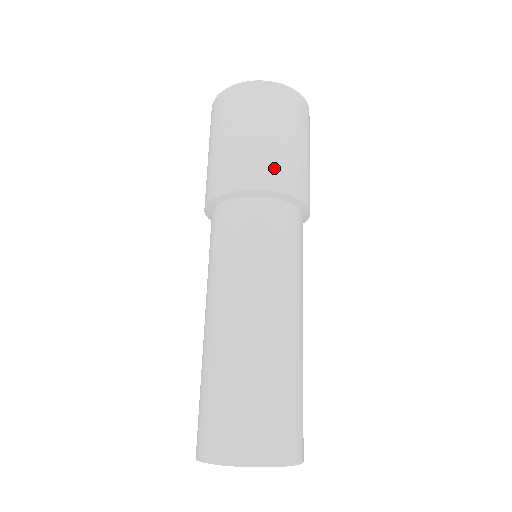
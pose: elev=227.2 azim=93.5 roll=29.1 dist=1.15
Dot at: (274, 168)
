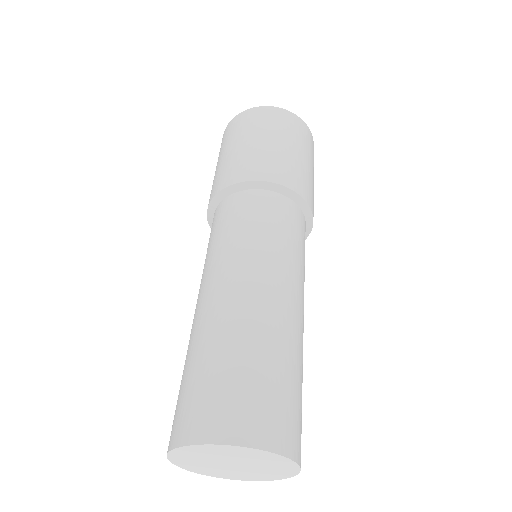
Dot at: (305, 183)
